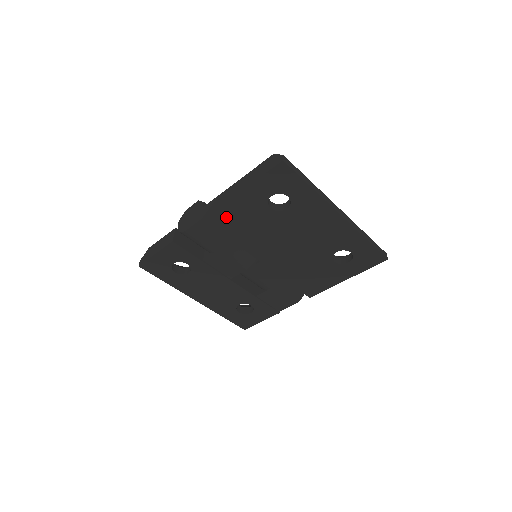
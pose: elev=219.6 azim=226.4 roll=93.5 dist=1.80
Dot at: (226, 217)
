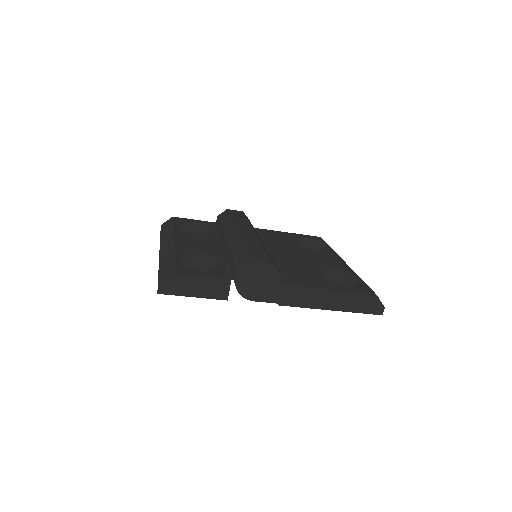
Dot at: occluded
